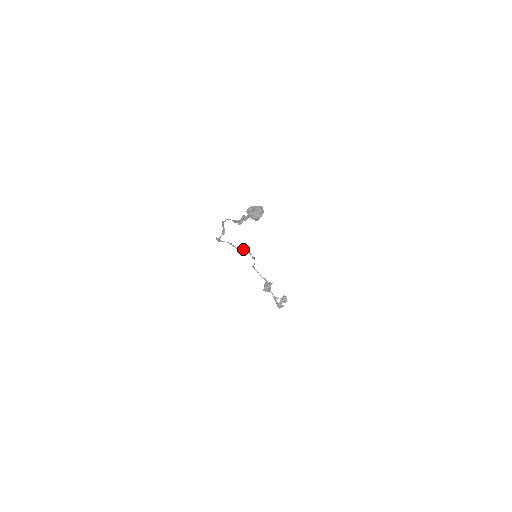
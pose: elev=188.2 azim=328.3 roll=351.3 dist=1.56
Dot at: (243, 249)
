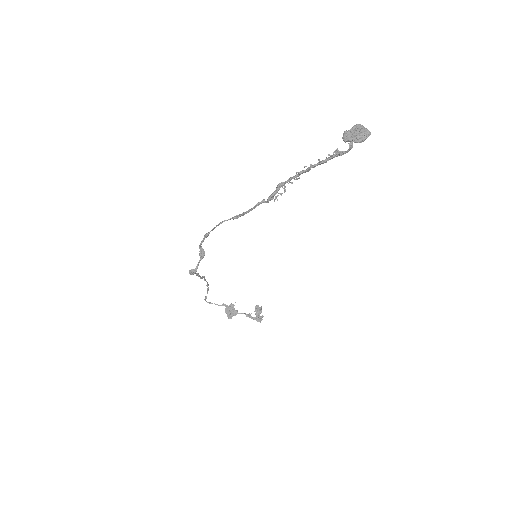
Dot at: occluded
